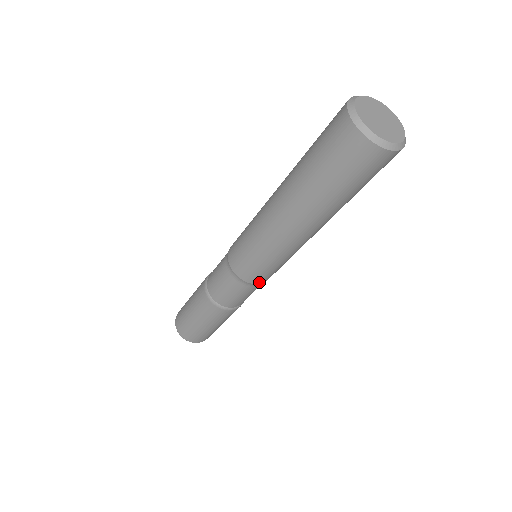
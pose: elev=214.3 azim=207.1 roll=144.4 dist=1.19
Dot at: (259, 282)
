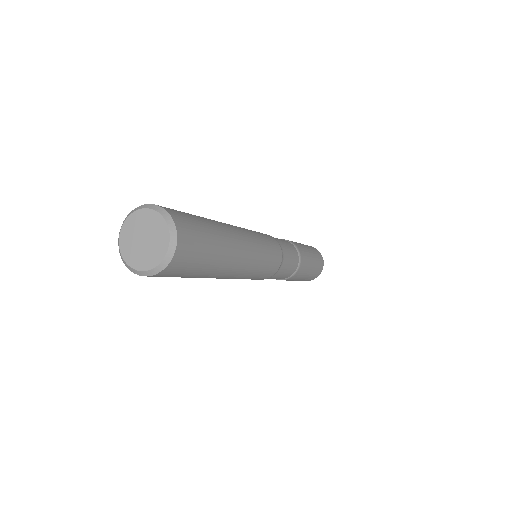
Dot at: (270, 276)
